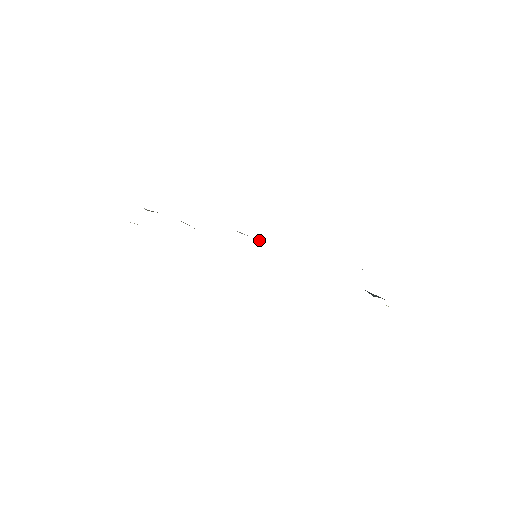
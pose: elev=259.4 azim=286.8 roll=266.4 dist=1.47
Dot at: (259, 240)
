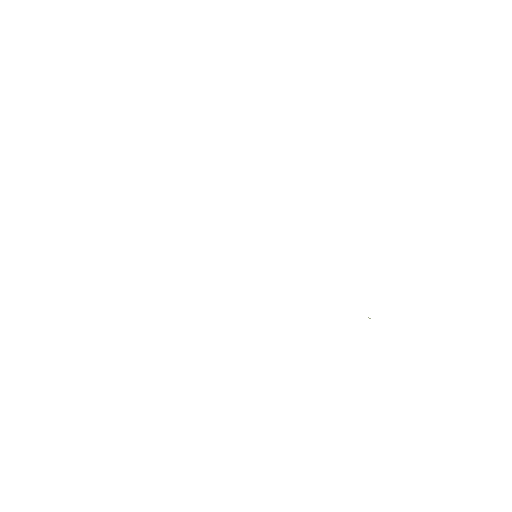
Dot at: occluded
